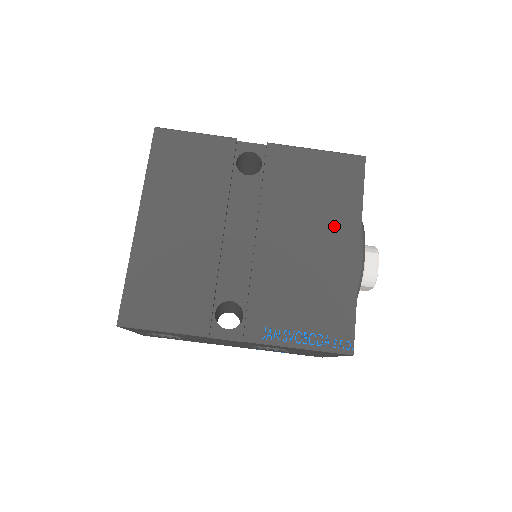
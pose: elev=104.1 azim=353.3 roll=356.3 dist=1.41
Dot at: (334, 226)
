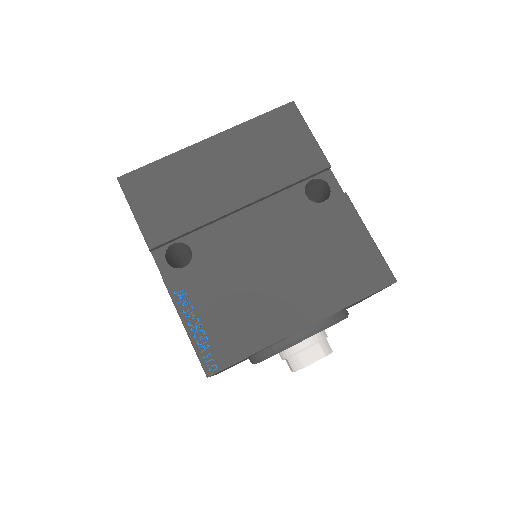
Dot at: (311, 293)
